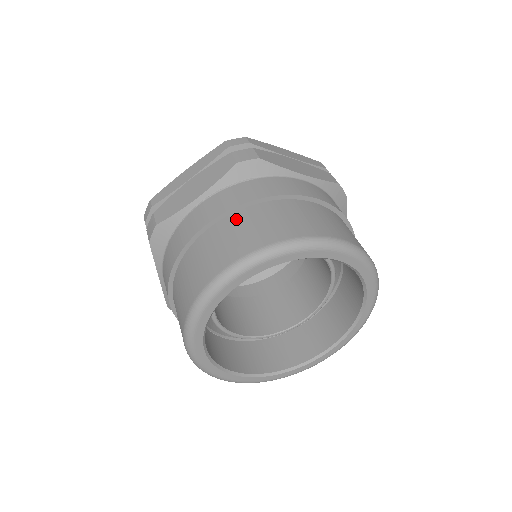
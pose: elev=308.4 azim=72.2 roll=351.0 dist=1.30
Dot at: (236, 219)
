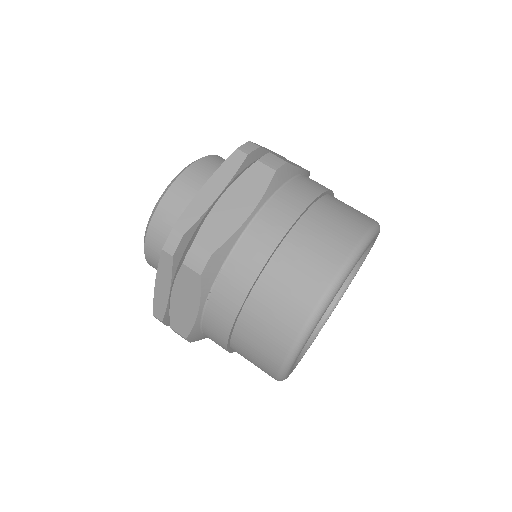
Dot at: (249, 318)
